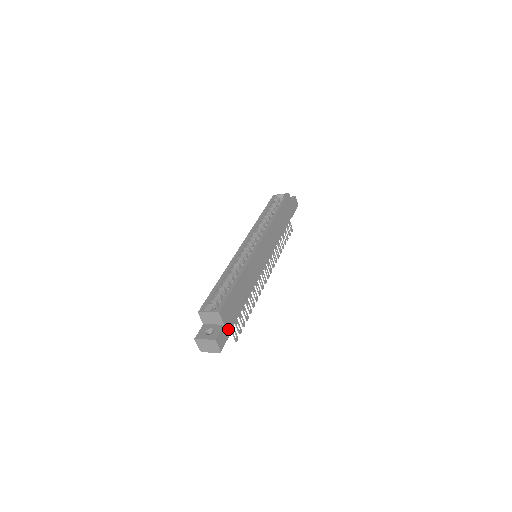
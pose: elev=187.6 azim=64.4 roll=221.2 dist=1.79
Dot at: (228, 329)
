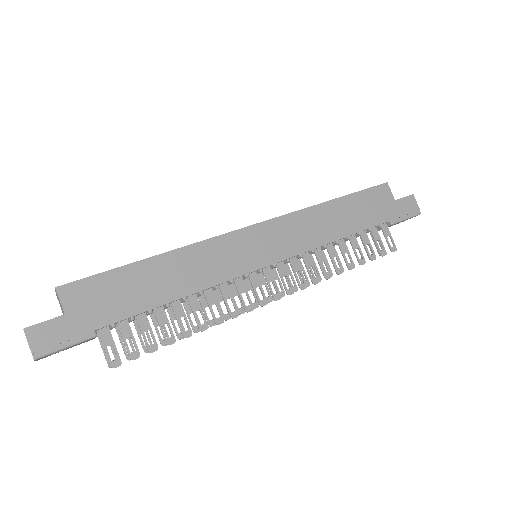
Dot at: (77, 328)
